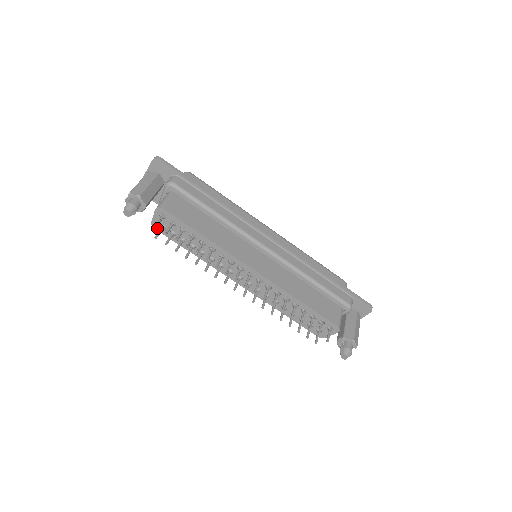
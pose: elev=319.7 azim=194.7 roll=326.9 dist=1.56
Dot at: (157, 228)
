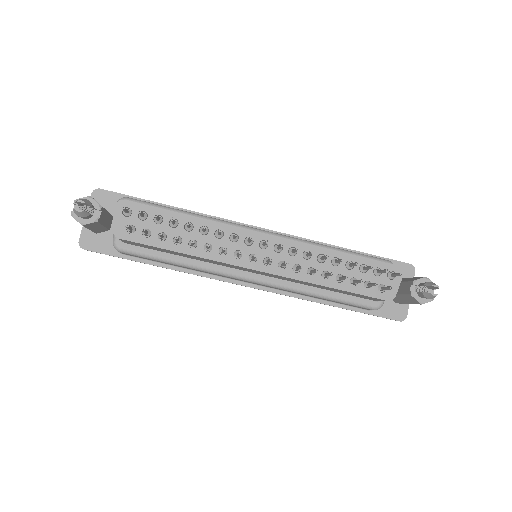
Dot at: (123, 236)
